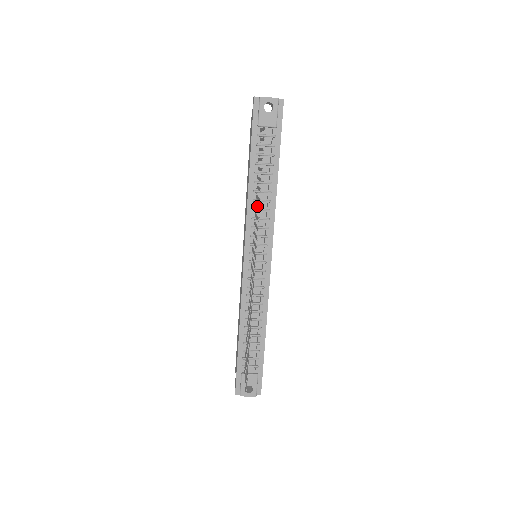
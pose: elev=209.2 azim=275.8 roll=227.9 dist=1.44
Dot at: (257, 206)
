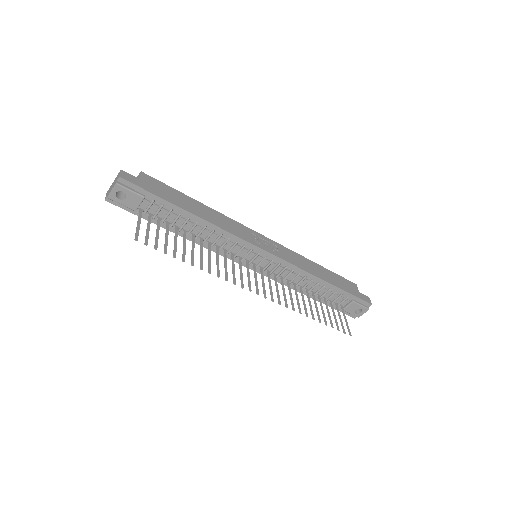
Dot at: (208, 259)
